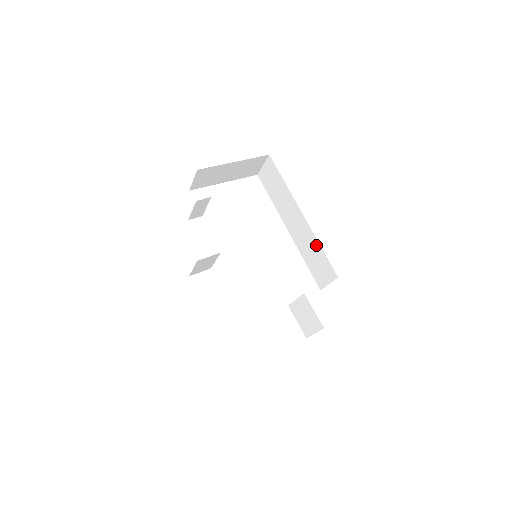
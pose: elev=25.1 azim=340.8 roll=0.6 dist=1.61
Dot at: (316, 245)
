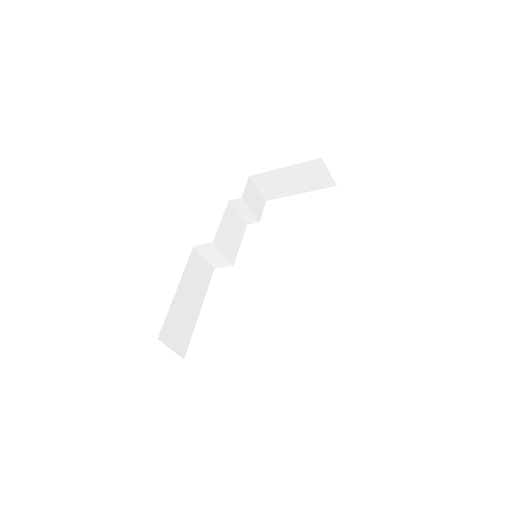
Dot at: occluded
